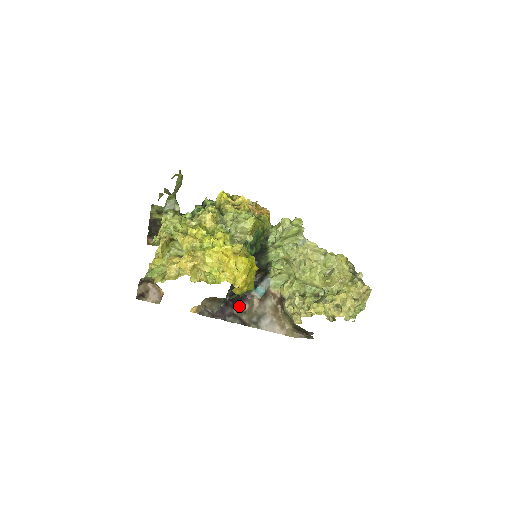
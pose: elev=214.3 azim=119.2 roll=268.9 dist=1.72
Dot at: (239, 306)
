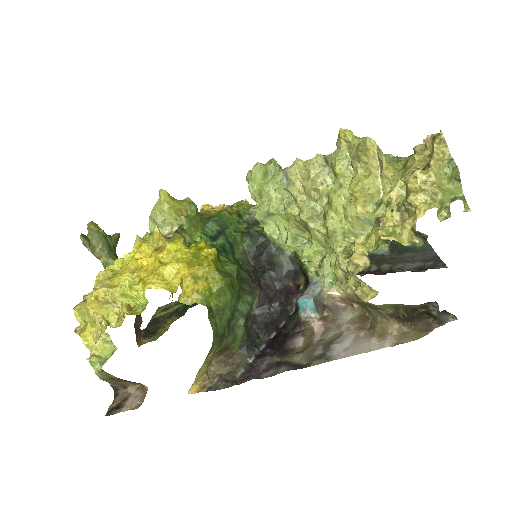
Dot at: (286, 348)
